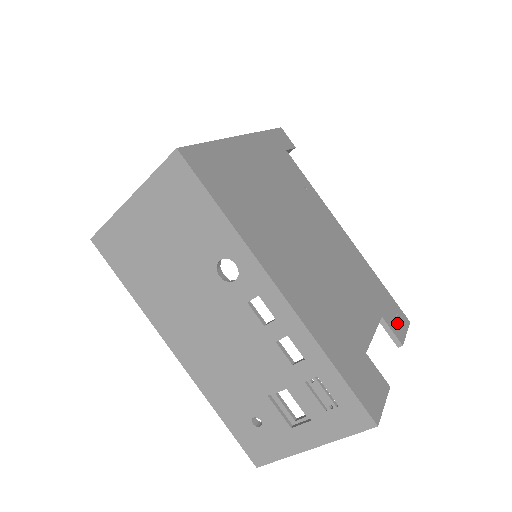
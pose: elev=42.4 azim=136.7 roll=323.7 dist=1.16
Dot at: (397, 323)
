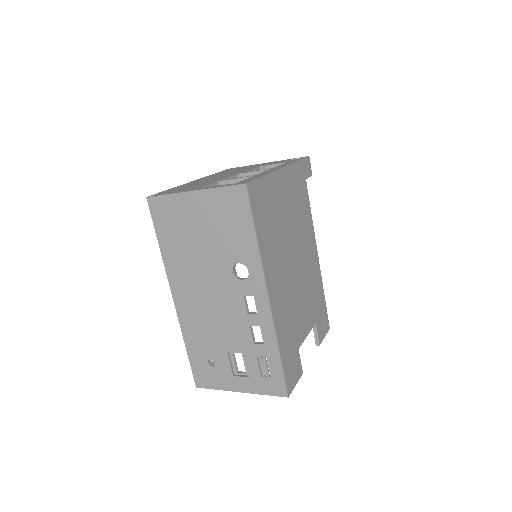
Dot at: (322, 329)
